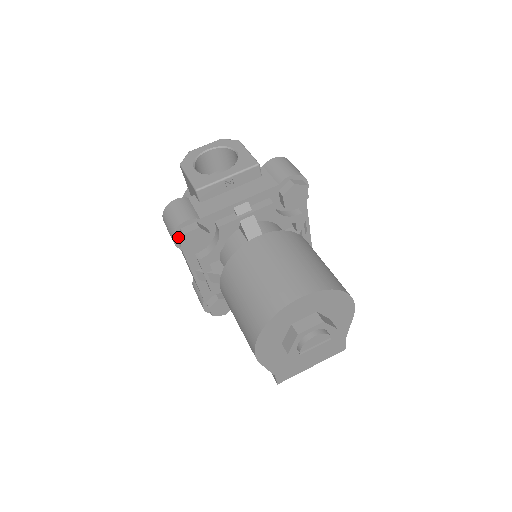
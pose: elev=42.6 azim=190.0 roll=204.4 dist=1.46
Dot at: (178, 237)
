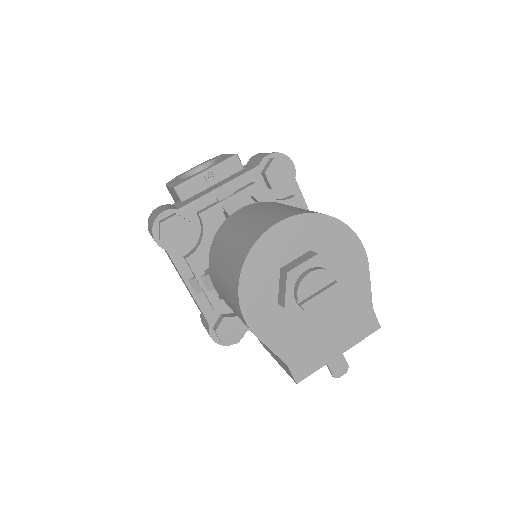
Dot at: (158, 233)
